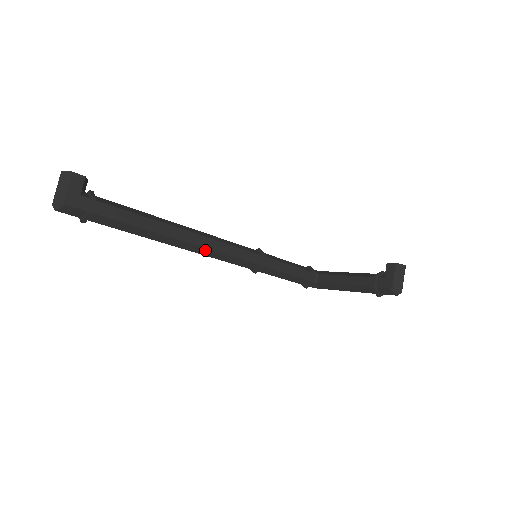
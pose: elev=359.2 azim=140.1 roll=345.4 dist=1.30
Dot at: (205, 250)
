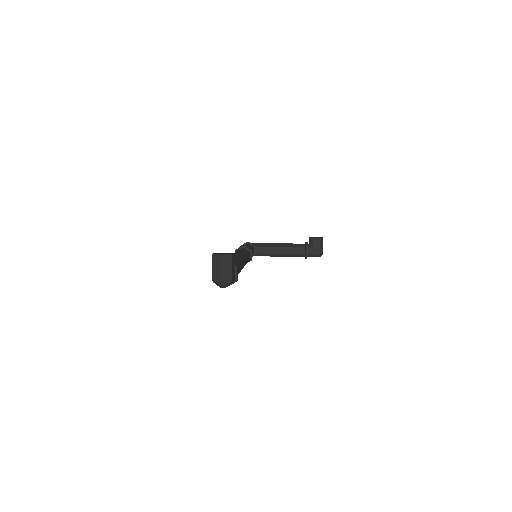
Dot at: occluded
